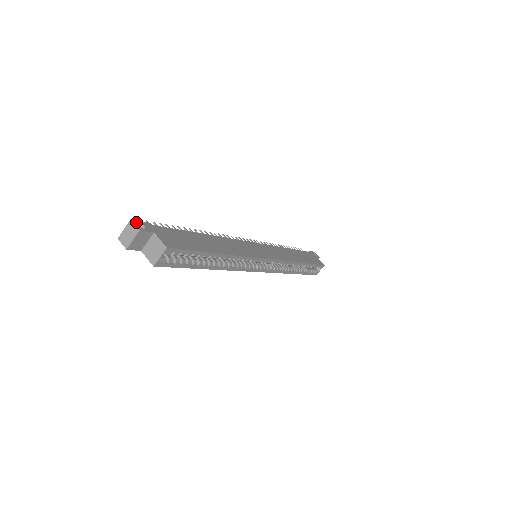
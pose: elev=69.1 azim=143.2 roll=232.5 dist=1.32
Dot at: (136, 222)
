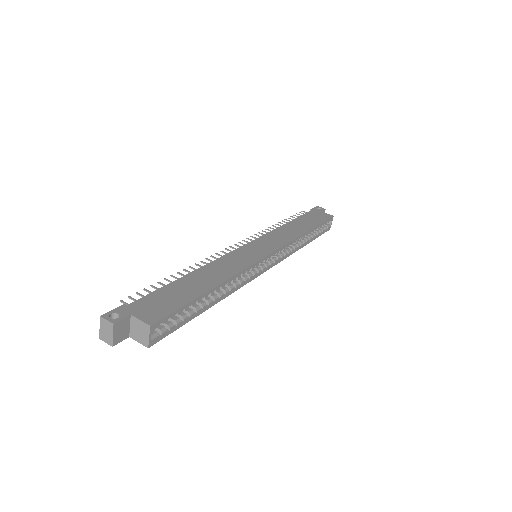
Dot at: (107, 315)
